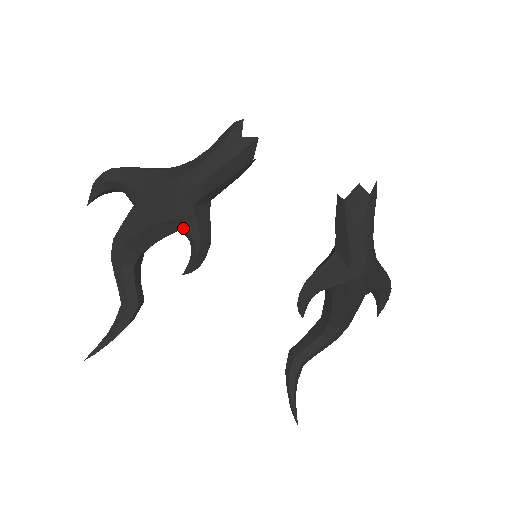
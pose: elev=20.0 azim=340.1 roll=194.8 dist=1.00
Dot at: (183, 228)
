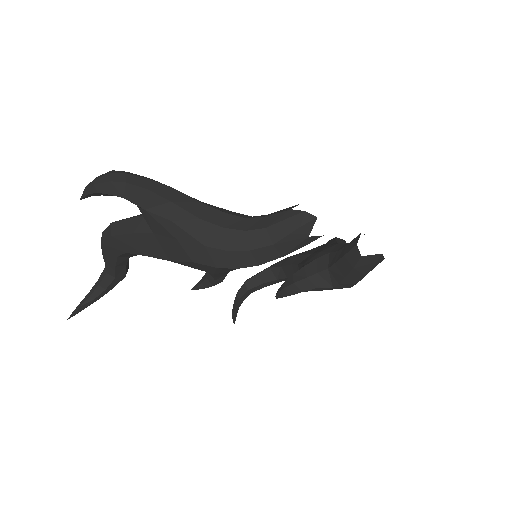
Dot at: occluded
